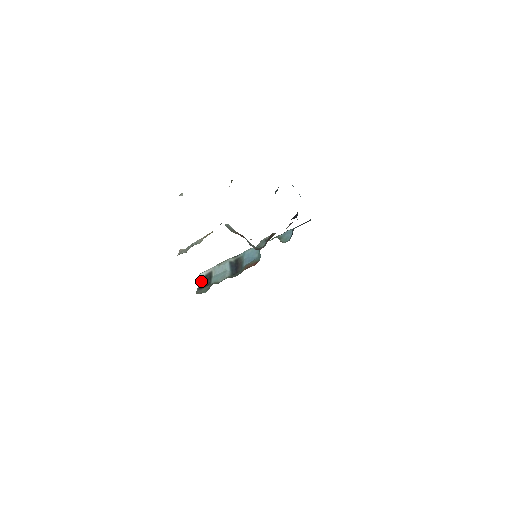
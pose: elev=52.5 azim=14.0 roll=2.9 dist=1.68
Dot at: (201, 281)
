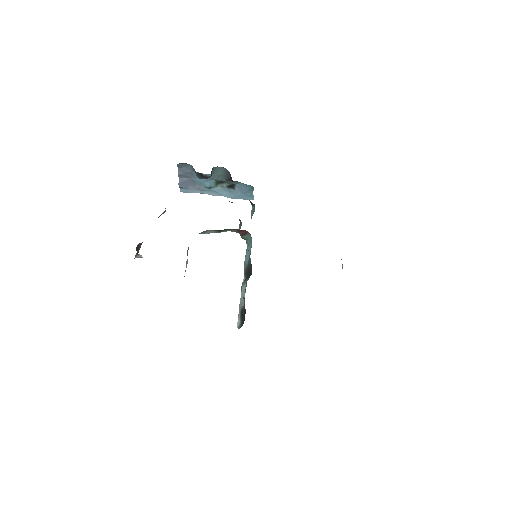
Dot at: (241, 325)
